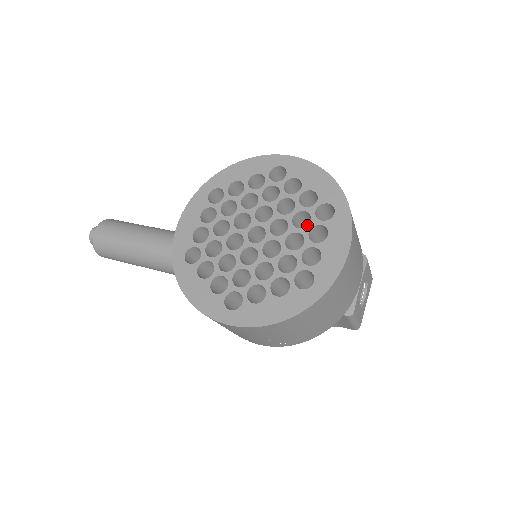
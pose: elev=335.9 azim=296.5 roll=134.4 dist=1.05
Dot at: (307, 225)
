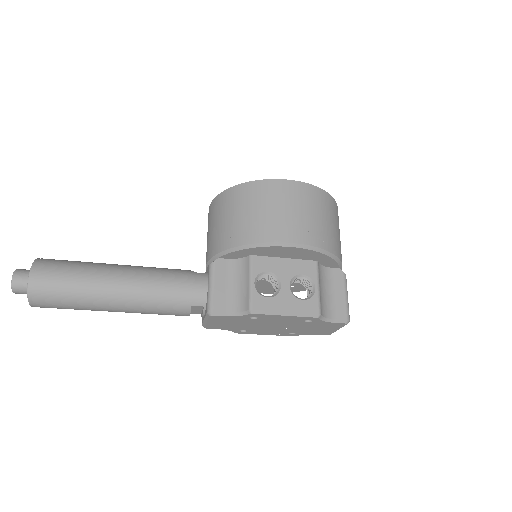
Dot at: occluded
